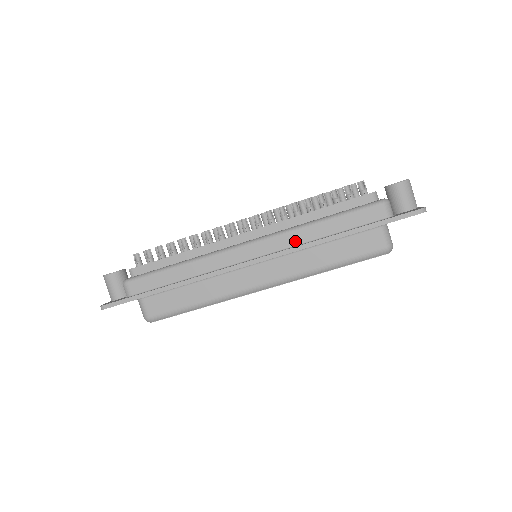
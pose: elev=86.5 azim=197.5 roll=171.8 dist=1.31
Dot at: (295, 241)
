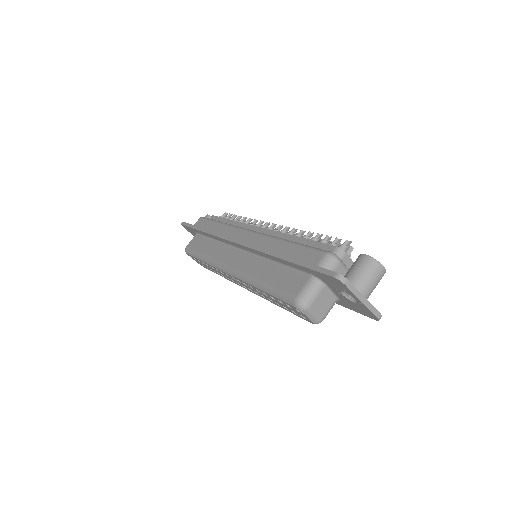
Dot at: (264, 245)
